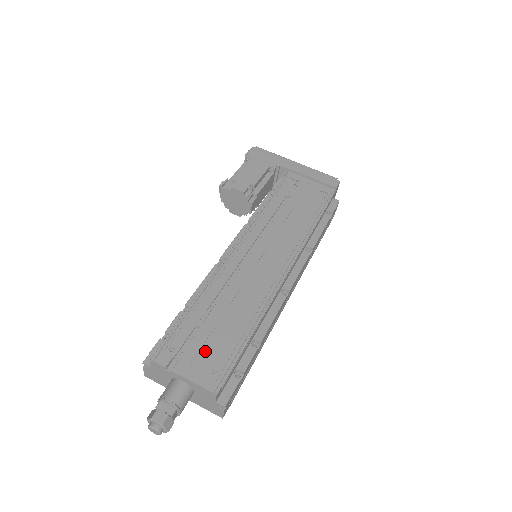
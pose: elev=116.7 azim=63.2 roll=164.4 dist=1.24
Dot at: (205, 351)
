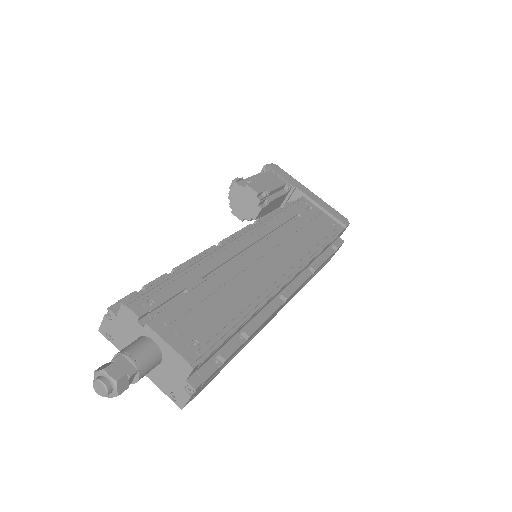
Dot at: (190, 317)
